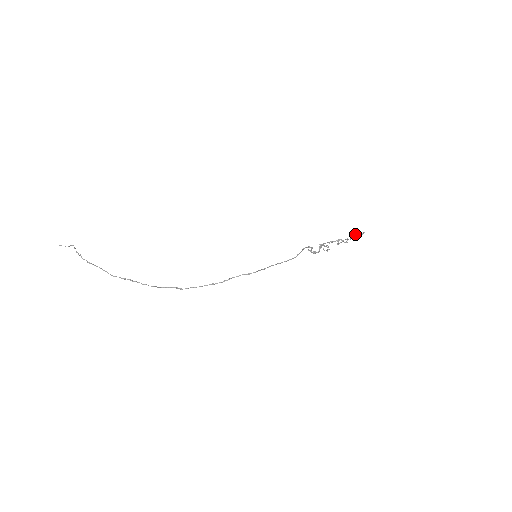
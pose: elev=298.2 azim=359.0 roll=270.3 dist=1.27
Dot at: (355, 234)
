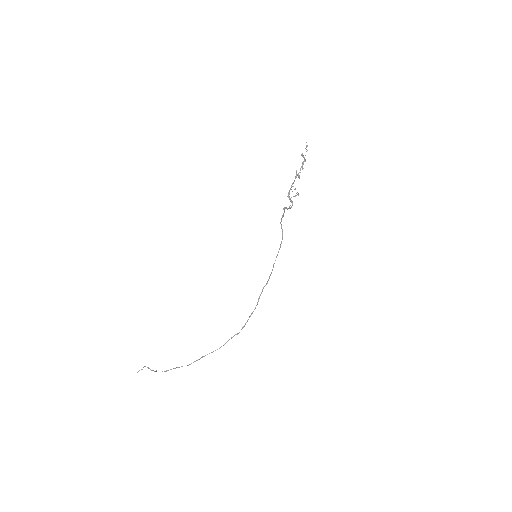
Dot at: (302, 156)
